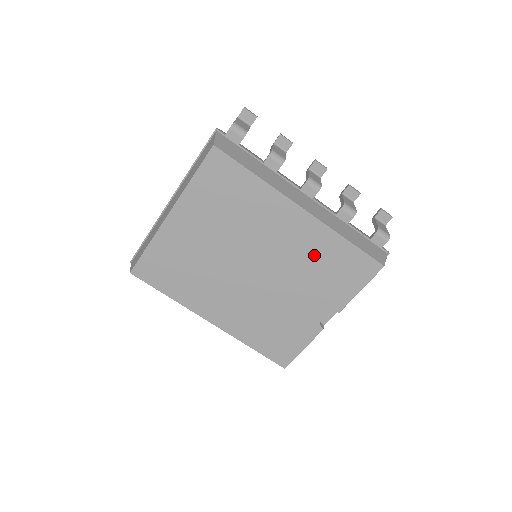
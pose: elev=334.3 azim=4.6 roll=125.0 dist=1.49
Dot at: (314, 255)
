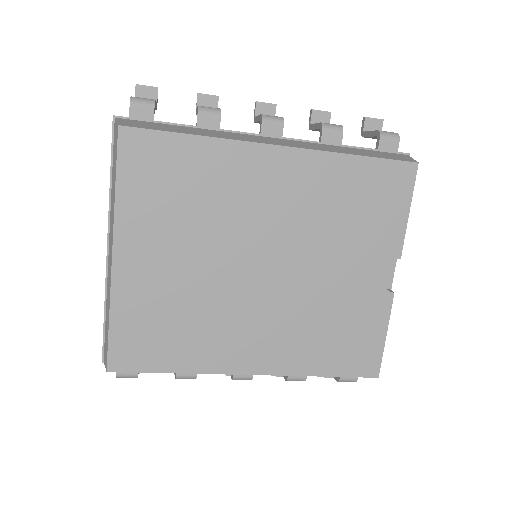
Dot at: (327, 200)
